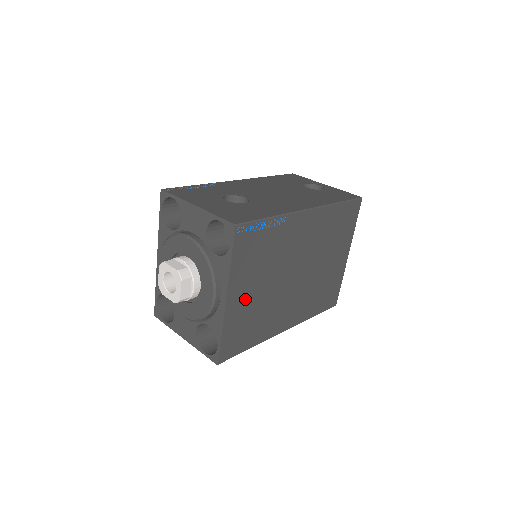
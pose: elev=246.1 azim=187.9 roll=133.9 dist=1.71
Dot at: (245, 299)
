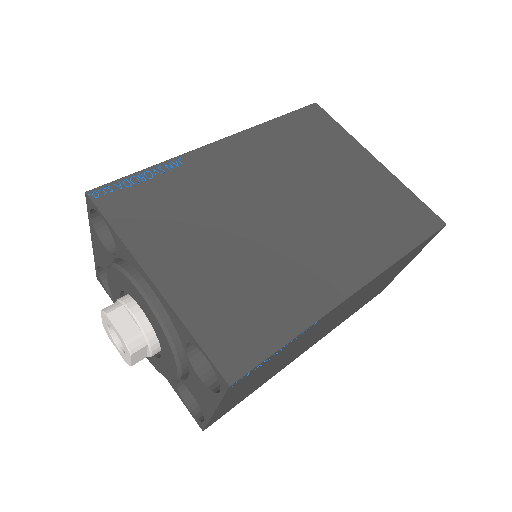
Dot at: (196, 268)
